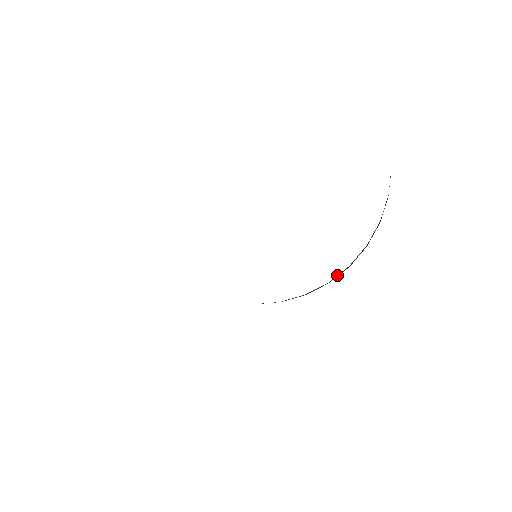
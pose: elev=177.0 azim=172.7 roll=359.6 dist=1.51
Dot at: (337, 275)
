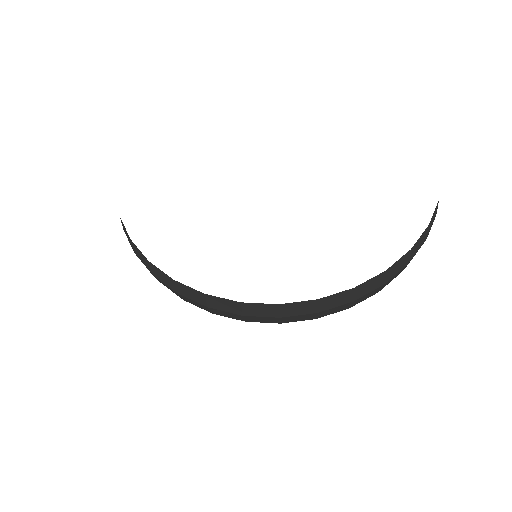
Dot at: (367, 281)
